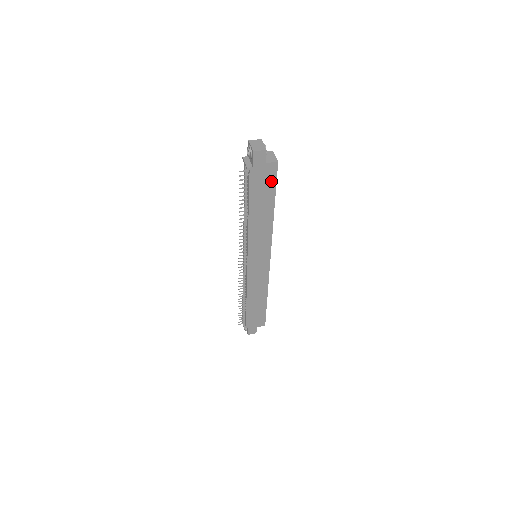
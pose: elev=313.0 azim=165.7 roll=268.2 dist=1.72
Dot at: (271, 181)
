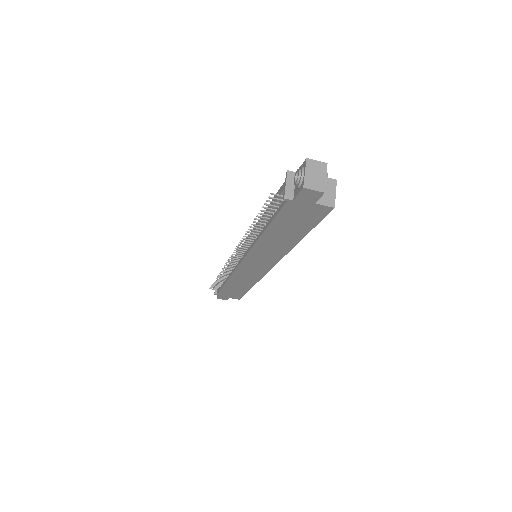
Dot at: (312, 219)
